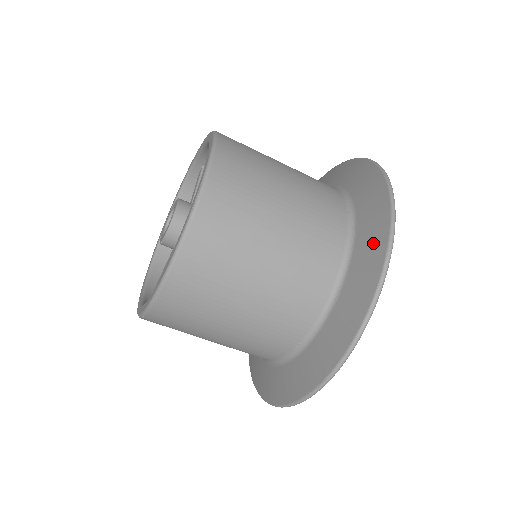
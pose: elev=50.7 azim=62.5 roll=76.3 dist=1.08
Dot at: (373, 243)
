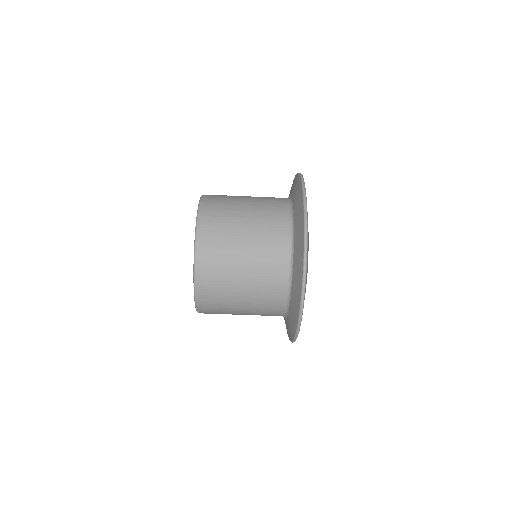
Dot at: (298, 271)
